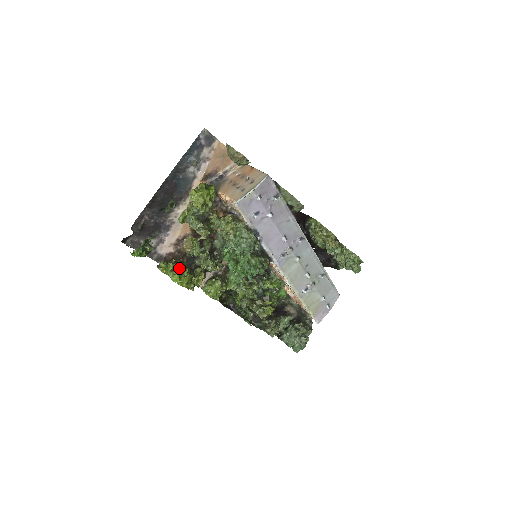
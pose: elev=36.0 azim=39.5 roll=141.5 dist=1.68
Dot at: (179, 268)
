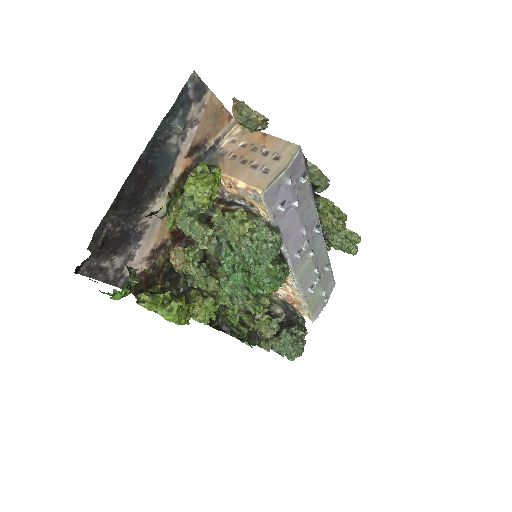
Dot at: (172, 298)
